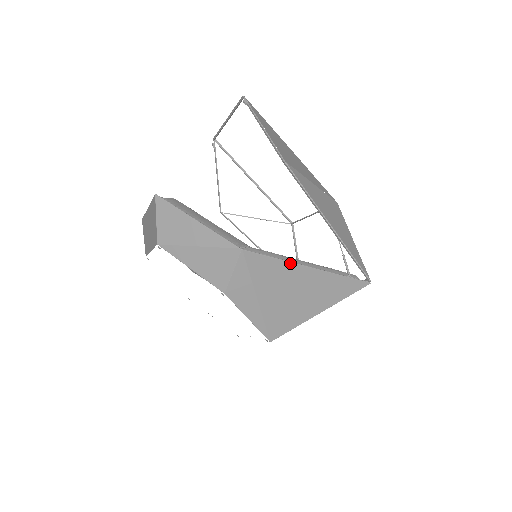
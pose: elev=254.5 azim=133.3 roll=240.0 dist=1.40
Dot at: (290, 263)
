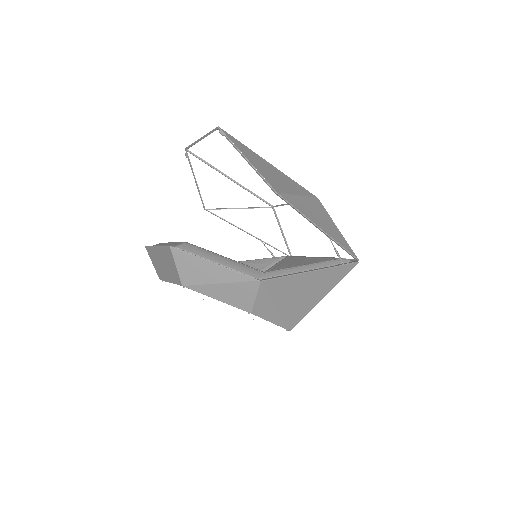
Dot at: (298, 275)
